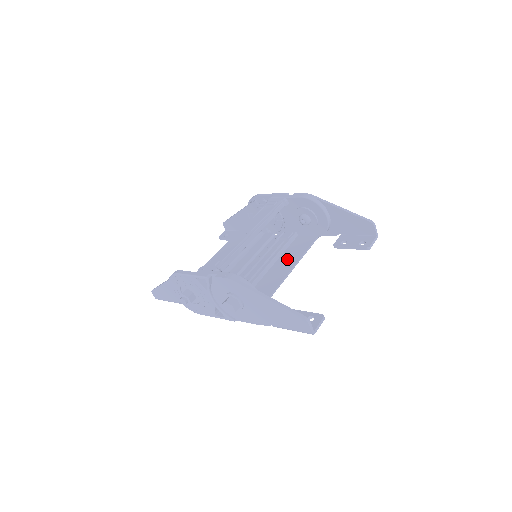
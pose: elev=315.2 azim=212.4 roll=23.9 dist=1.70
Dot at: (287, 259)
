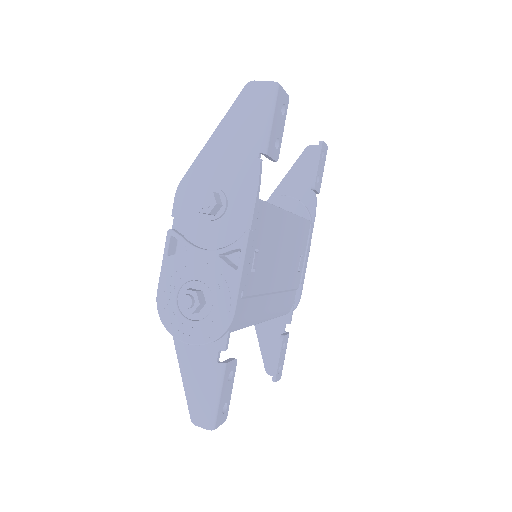
Dot at: occluded
